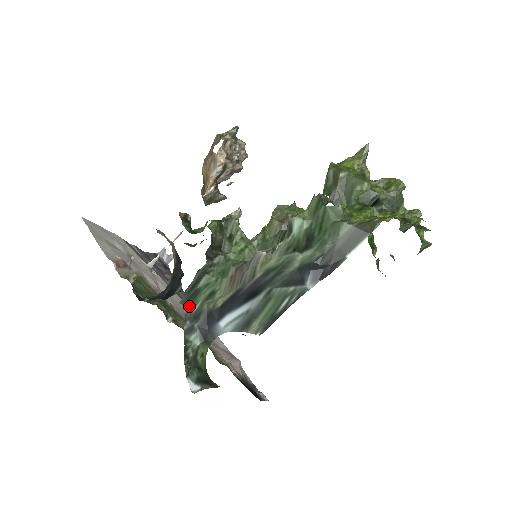
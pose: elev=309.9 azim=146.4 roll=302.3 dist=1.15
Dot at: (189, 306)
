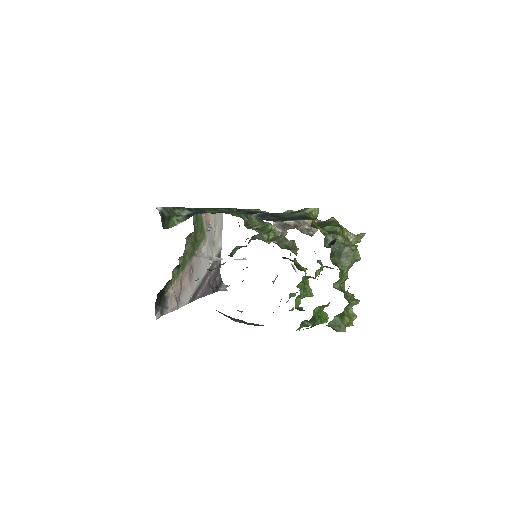
Dot at: (204, 208)
